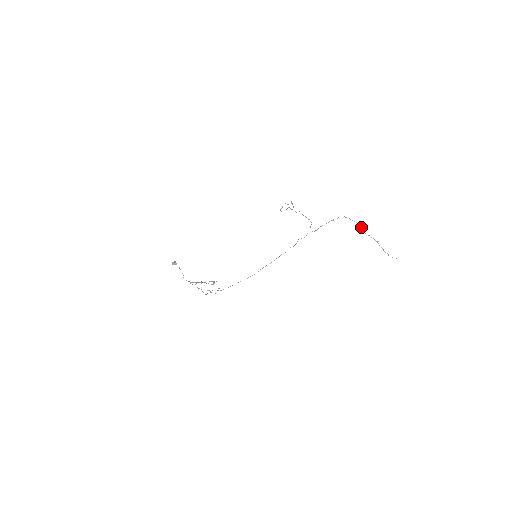
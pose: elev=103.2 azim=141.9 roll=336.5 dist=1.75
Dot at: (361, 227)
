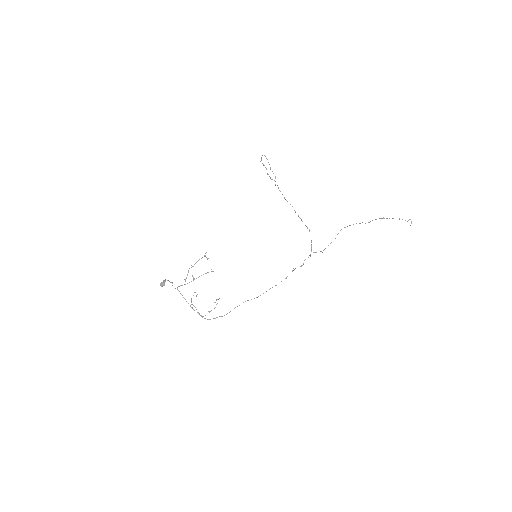
Dot at: (362, 222)
